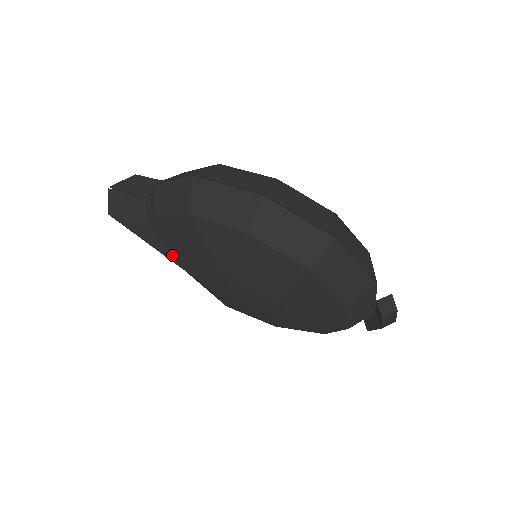
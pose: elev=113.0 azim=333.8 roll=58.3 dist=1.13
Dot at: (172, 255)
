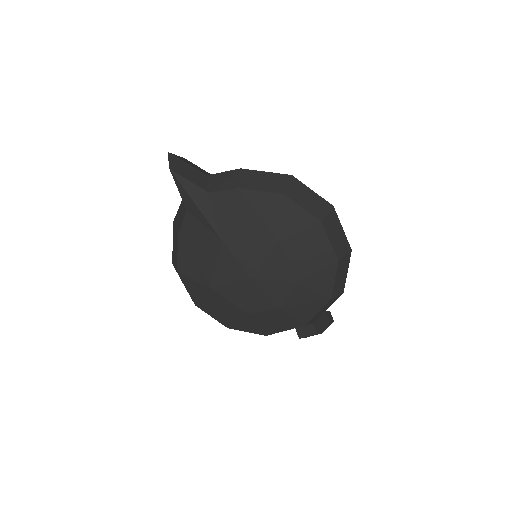
Dot at: (217, 223)
